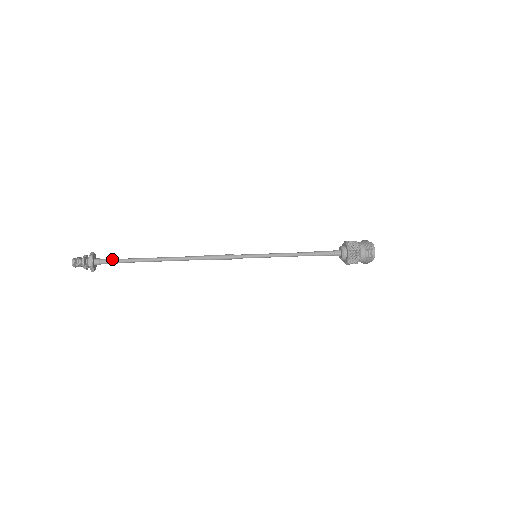
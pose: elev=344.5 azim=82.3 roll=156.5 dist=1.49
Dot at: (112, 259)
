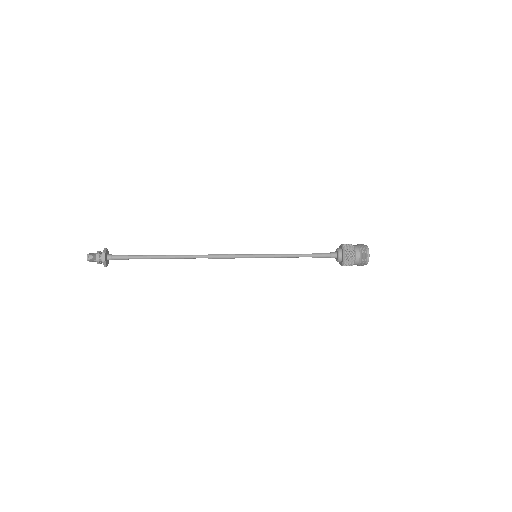
Dot at: (124, 255)
